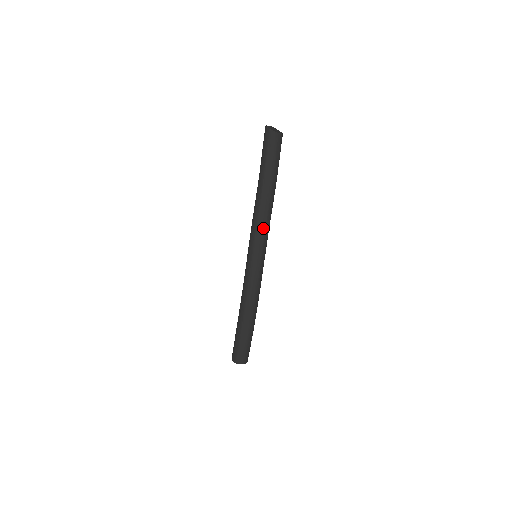
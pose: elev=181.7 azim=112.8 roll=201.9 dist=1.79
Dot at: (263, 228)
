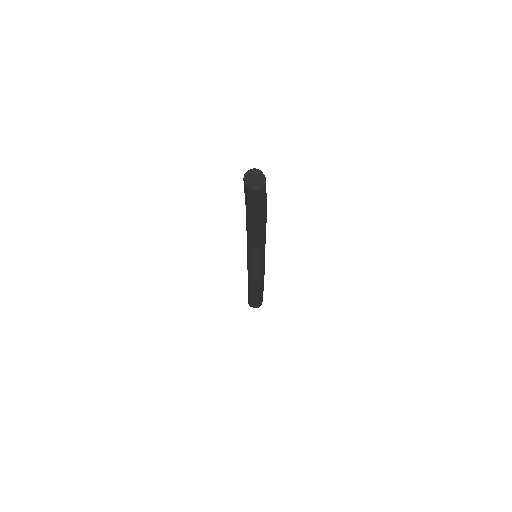
Dot at: (255, 247)
